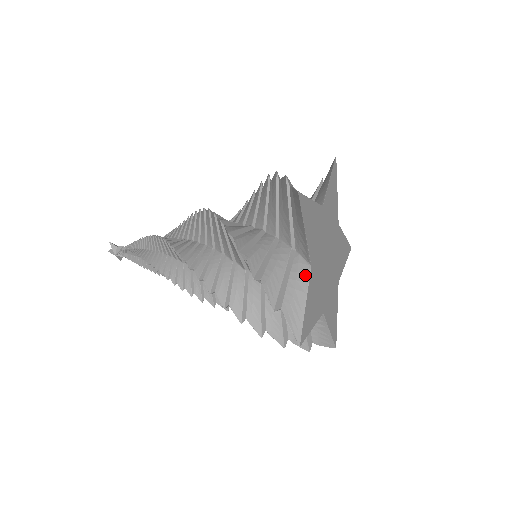
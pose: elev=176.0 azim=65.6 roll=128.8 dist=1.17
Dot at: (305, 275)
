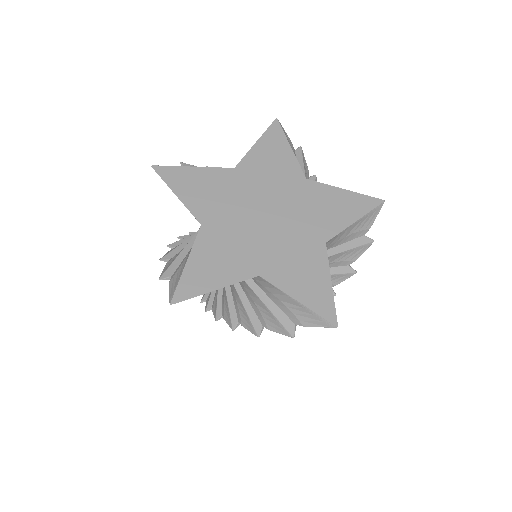
Dot at: (197, 237)
